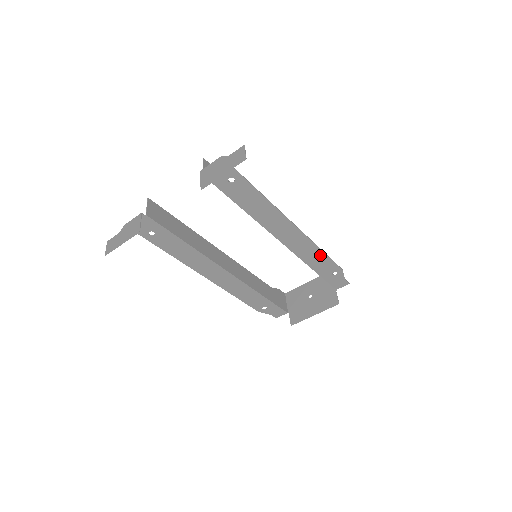
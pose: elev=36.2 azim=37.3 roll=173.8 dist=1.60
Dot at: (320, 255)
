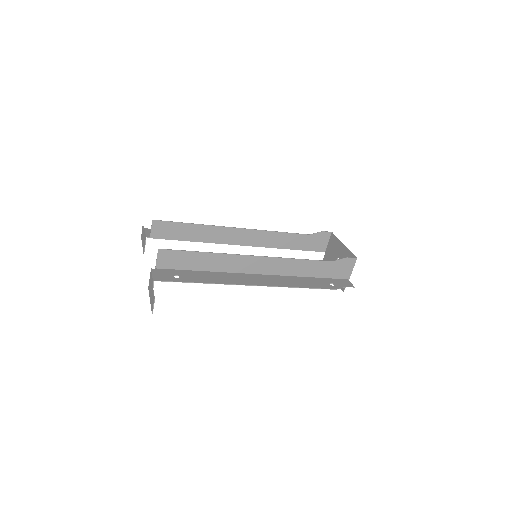
Dot at: (303, 285)
